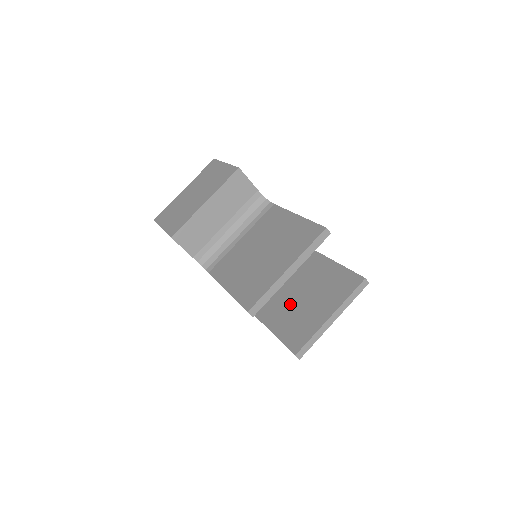
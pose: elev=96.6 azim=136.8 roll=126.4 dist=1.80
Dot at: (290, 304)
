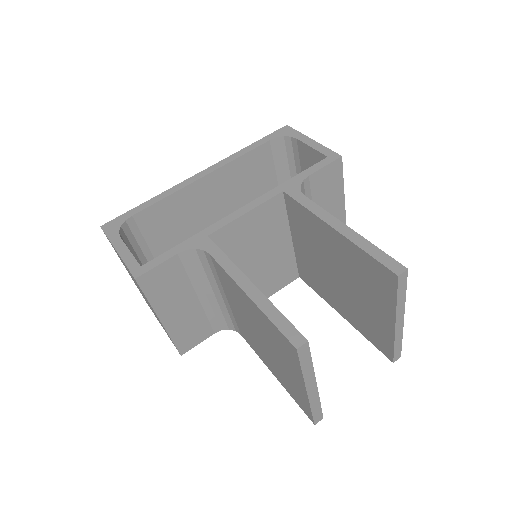
Dot at: (339, 290)
